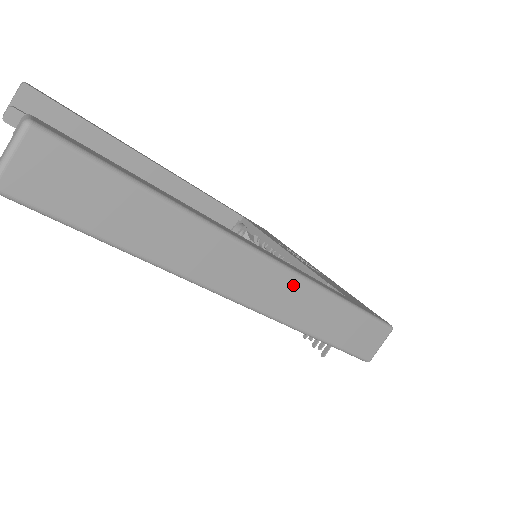
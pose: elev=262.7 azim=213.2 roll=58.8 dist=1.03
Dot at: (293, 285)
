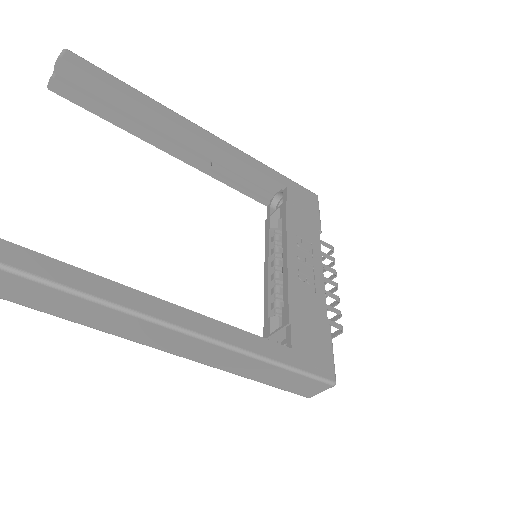
Dot at: (210, 348)
